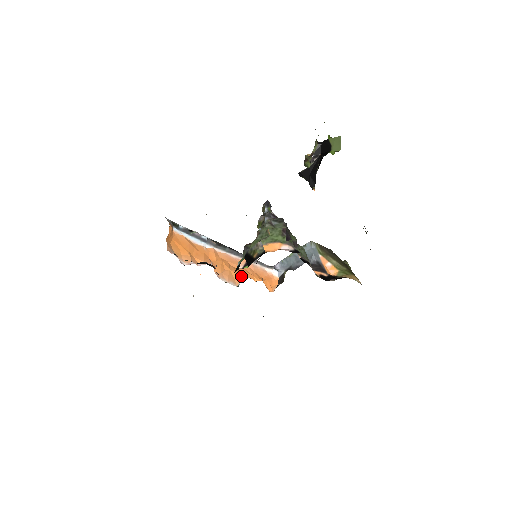
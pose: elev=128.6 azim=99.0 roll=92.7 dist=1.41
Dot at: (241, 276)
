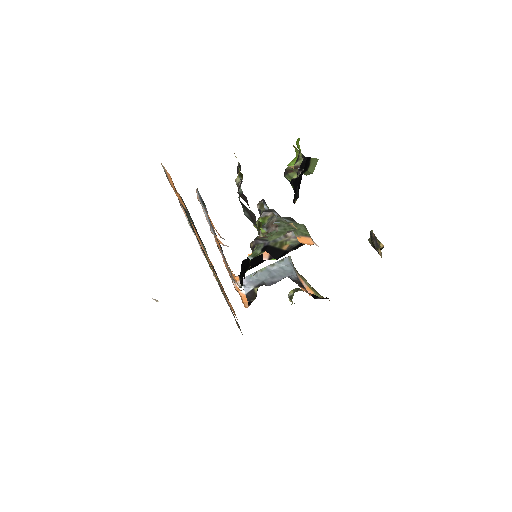
Dot at: (237, 277)
